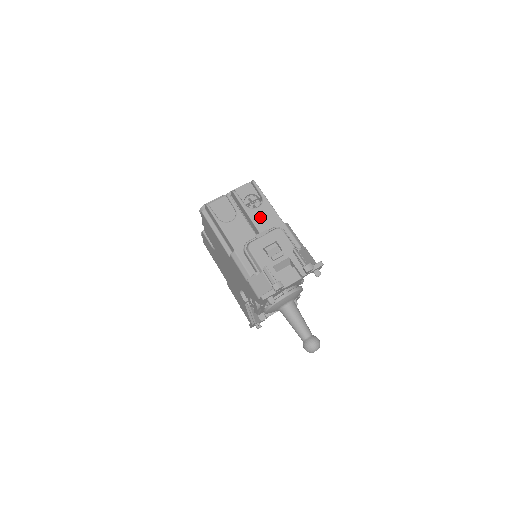
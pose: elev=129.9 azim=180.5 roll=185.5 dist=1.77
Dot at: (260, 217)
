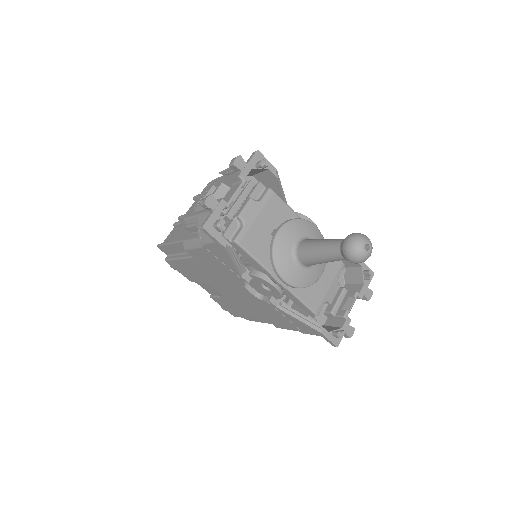
Dot at: occluded
